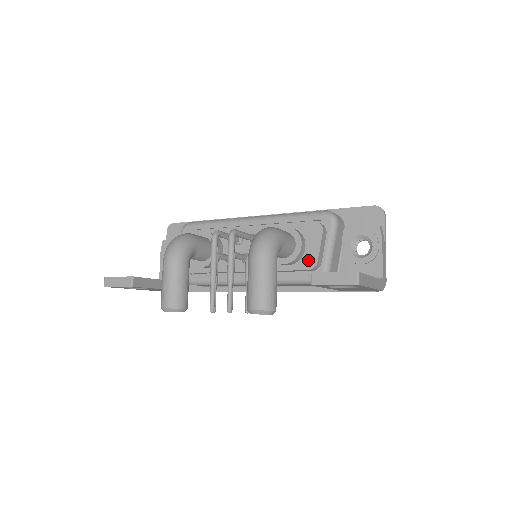
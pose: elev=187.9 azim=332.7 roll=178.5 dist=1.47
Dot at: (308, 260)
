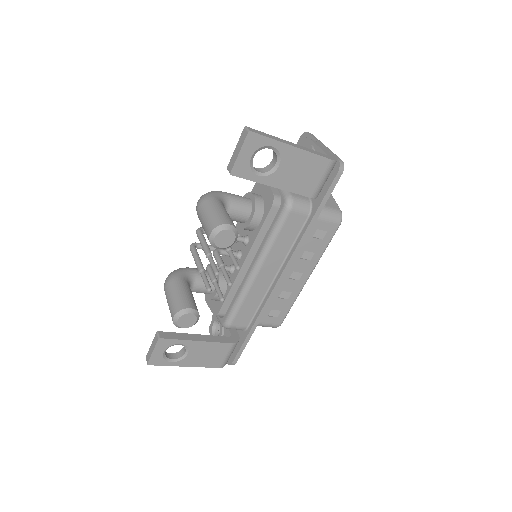
Dot at: (268, 201)
